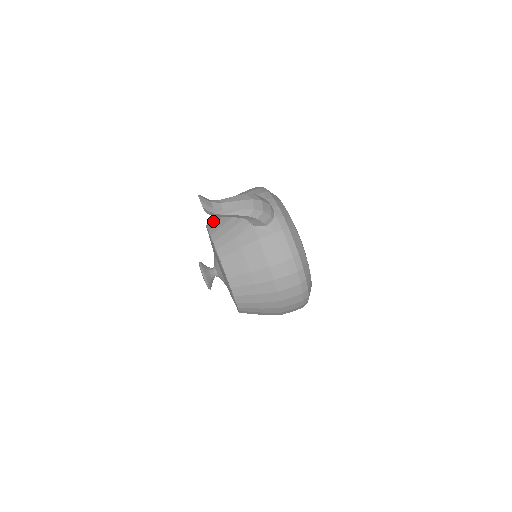
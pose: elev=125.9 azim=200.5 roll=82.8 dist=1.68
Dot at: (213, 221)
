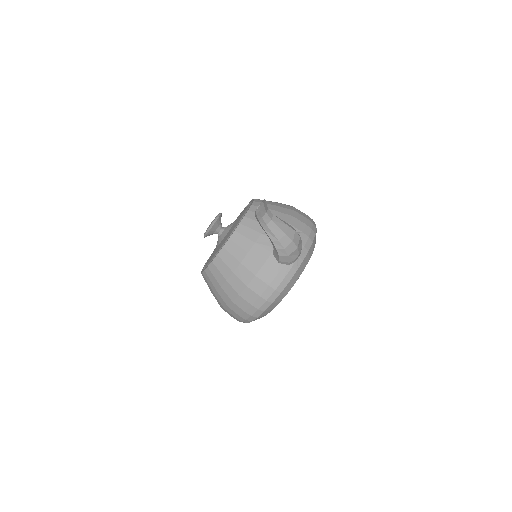
Dot at: occluded
